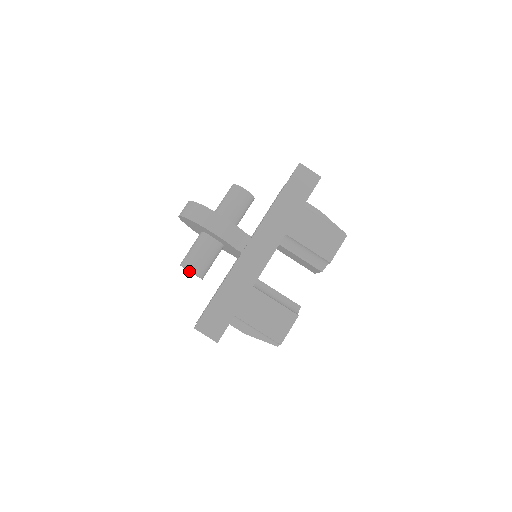
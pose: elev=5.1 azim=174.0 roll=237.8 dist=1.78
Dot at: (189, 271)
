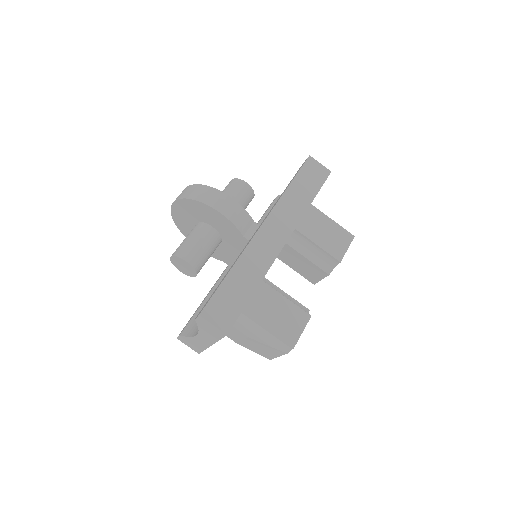
Dot at: (179, 267)
